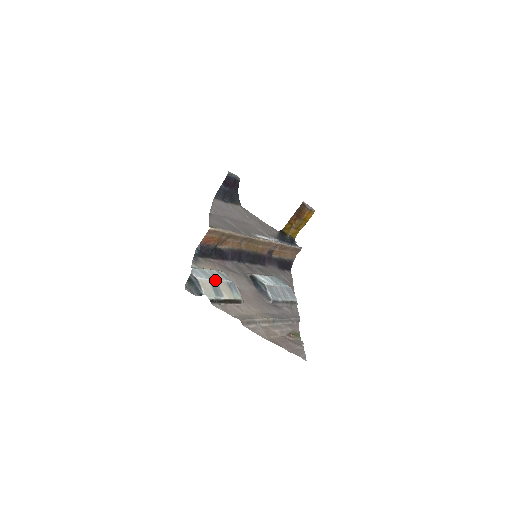
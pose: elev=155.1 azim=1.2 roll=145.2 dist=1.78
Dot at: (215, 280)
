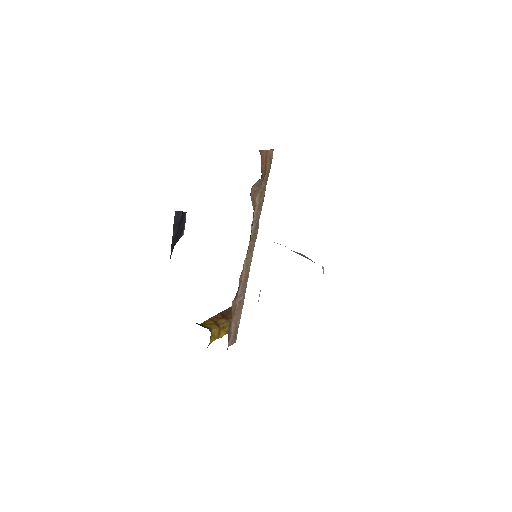
Dot at: occluded
